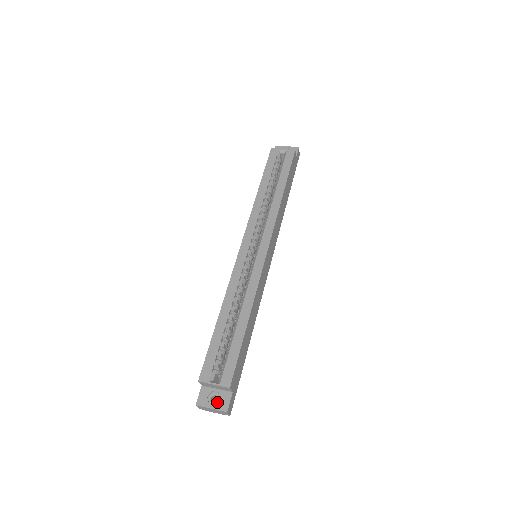
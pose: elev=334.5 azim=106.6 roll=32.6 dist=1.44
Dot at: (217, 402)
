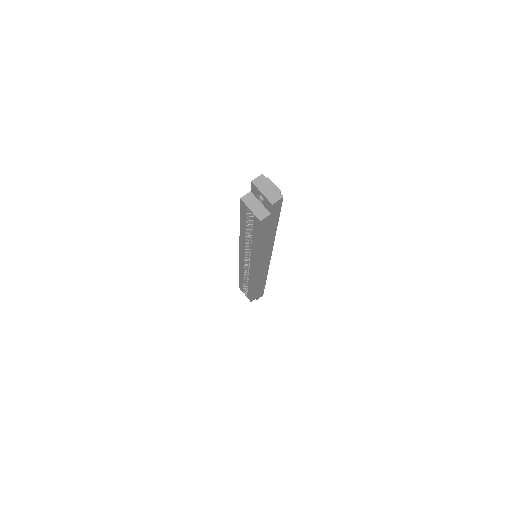
Dot at: occluded
